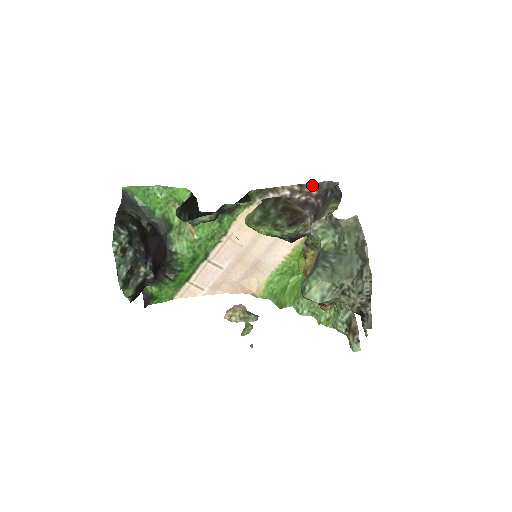
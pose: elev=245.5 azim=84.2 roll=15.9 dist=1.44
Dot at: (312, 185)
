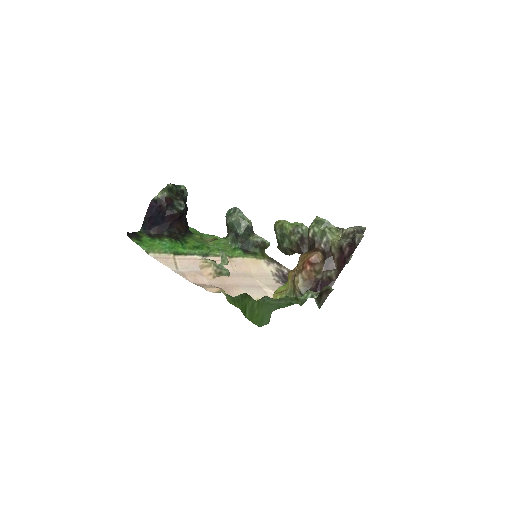
Dot at: occluded
